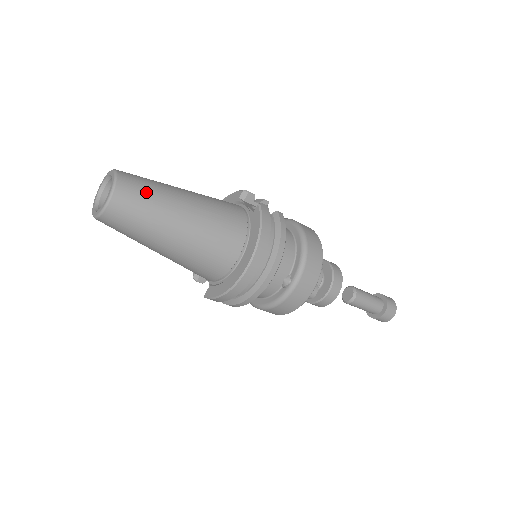
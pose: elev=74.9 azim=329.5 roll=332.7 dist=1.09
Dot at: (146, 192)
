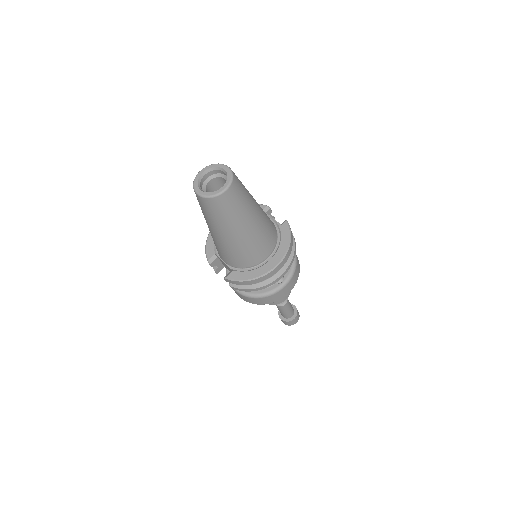
Dot at: (244, 190)
